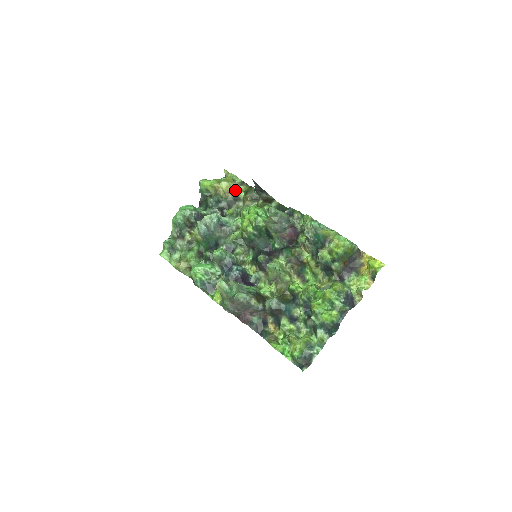
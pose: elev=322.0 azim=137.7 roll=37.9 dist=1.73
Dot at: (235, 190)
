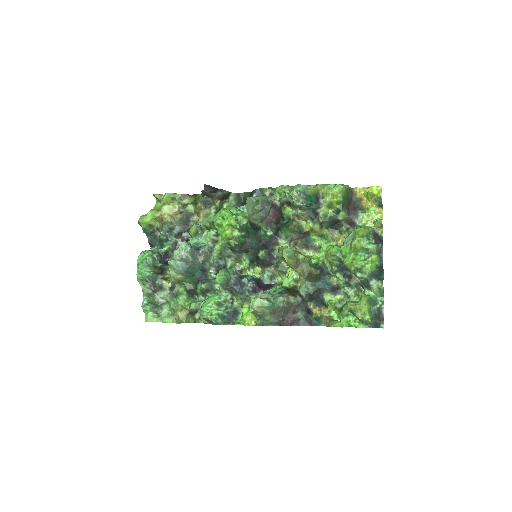
Dot at: (181, 208)
